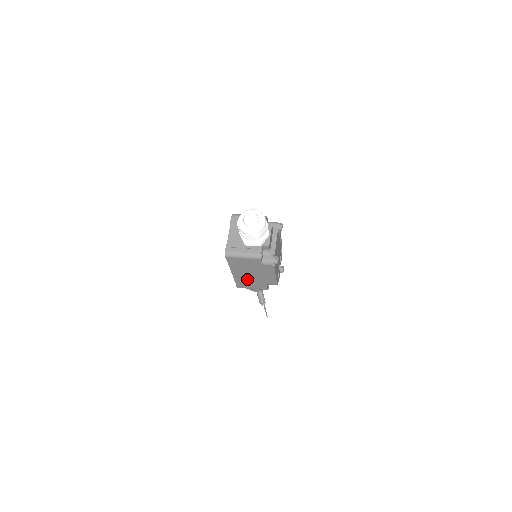
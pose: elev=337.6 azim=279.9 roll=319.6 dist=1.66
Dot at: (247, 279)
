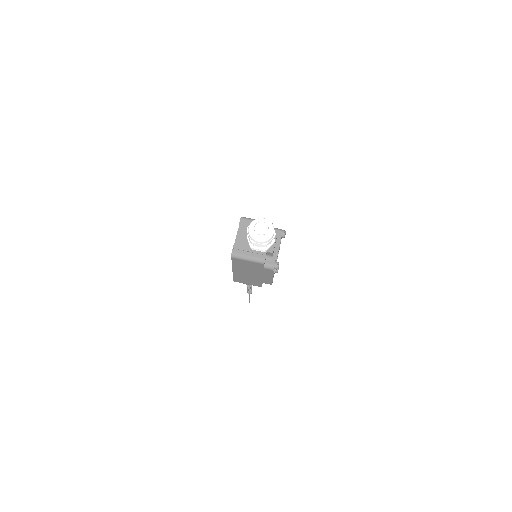
Dot at: (245, 276)
